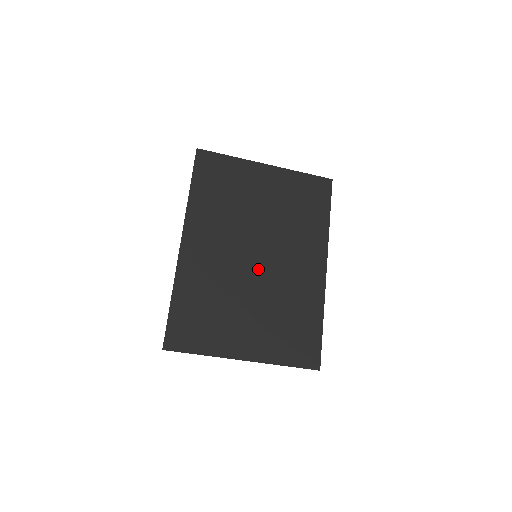
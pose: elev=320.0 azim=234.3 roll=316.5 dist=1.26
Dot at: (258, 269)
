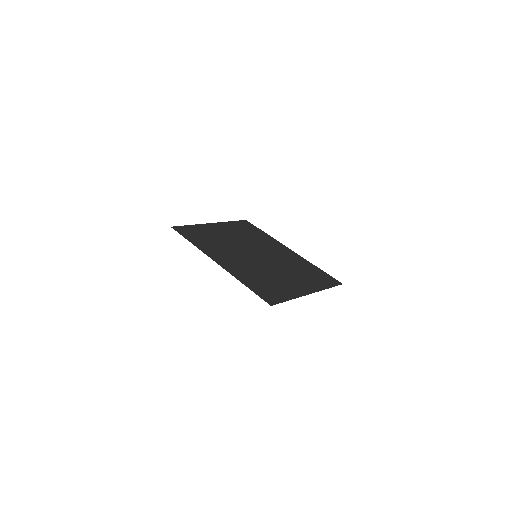
Dot at: (264, 260)
